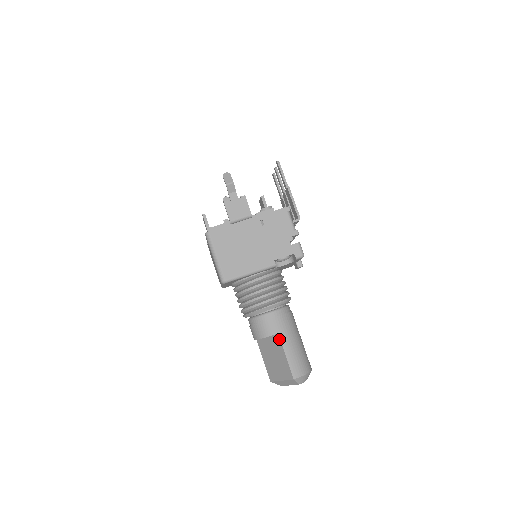
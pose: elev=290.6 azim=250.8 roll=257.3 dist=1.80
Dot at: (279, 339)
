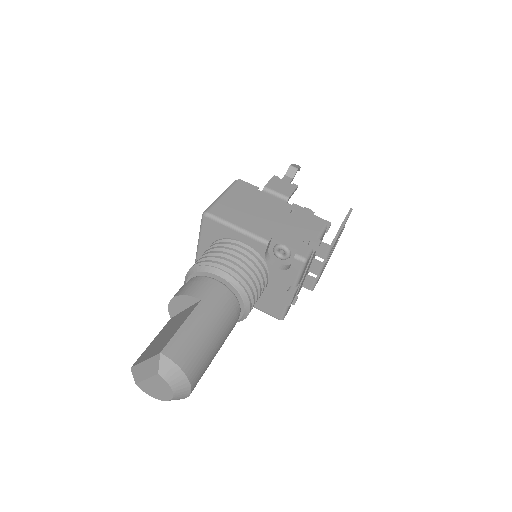
Dot at: (195, 306)
